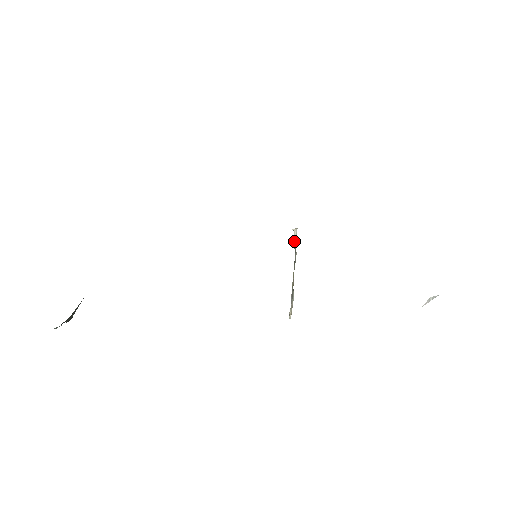
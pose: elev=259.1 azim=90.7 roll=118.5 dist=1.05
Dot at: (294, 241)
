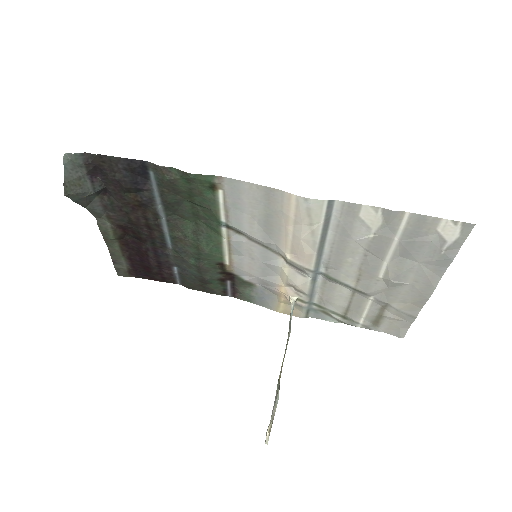
Dot at: (290, 315)
